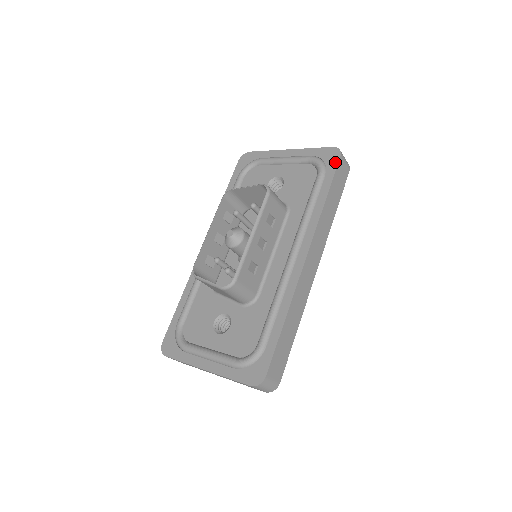
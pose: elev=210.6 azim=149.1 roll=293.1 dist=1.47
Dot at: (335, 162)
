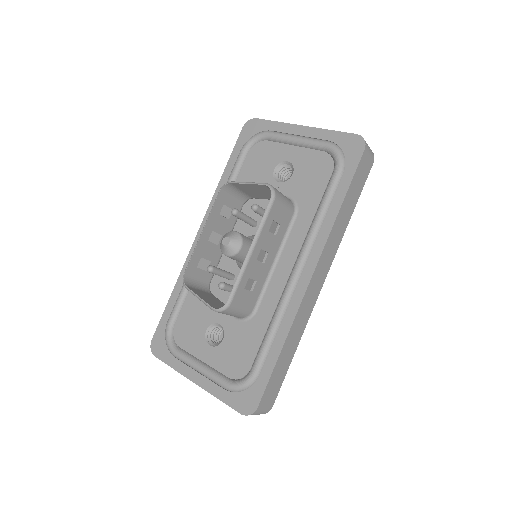
Dot at: (357, 157)
